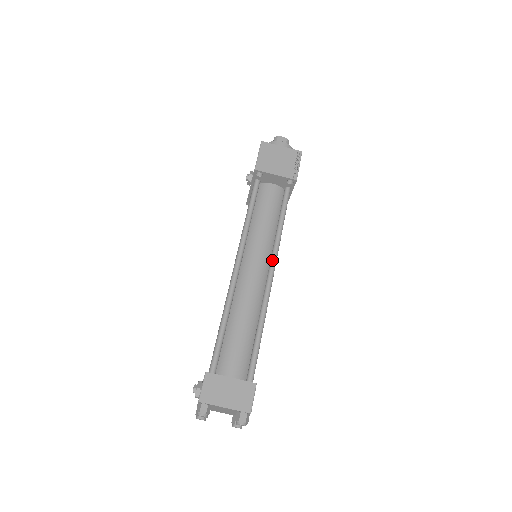
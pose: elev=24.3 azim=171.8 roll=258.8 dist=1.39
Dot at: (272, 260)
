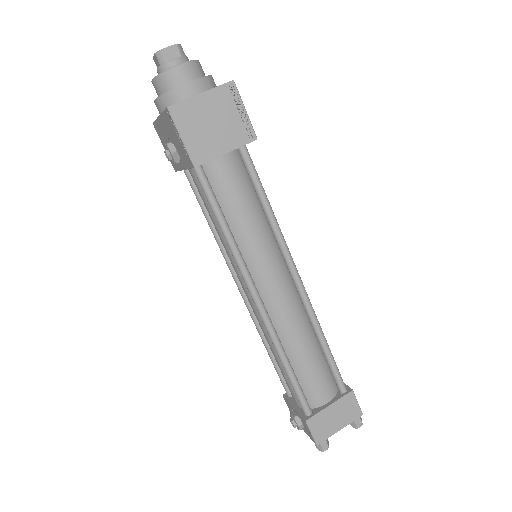
Dot at: (288, 262)
